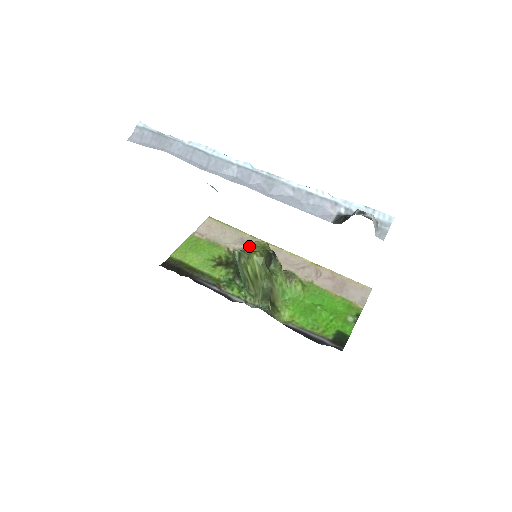
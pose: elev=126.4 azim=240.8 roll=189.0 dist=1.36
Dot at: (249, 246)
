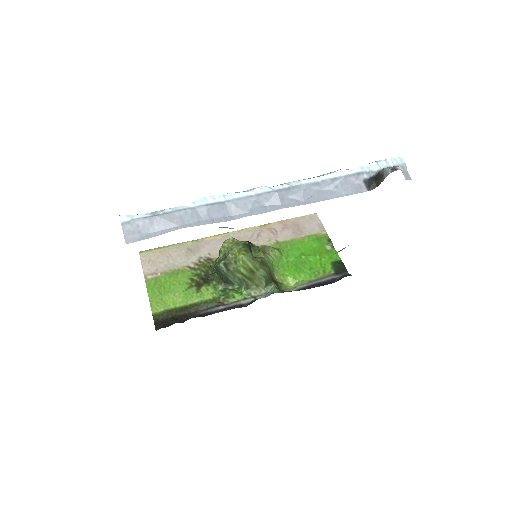
Dot at: (220, 252)
